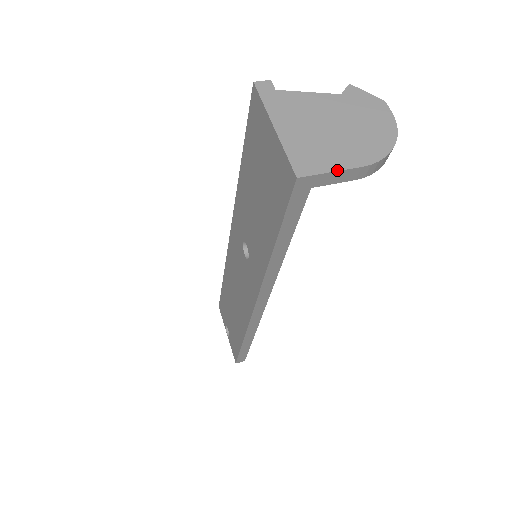
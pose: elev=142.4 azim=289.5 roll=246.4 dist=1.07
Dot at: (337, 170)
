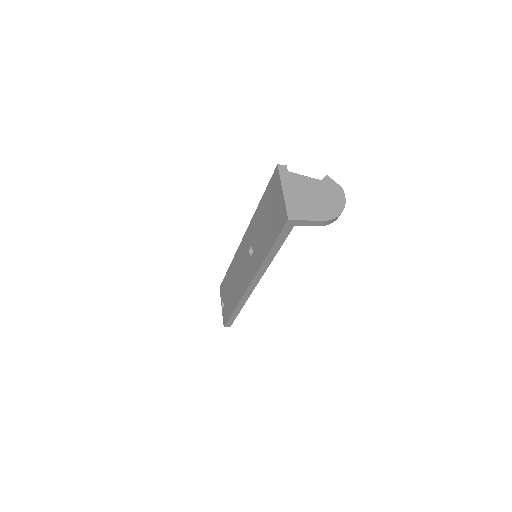
Dot at: (309, 220)
